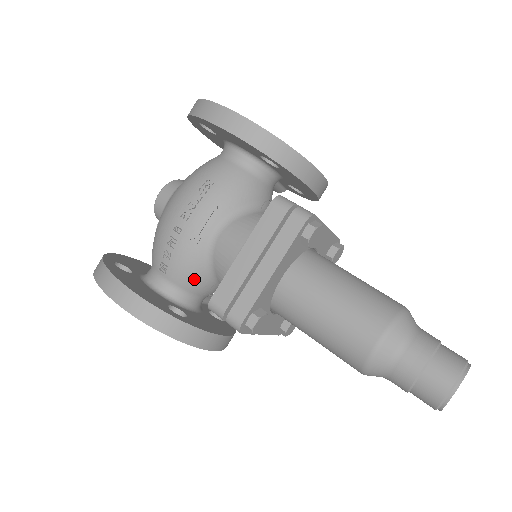
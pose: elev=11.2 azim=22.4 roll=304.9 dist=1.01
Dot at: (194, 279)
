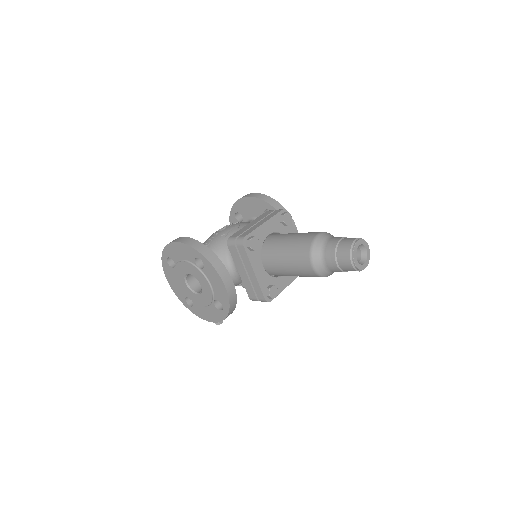
Dot at: (219, 255)
